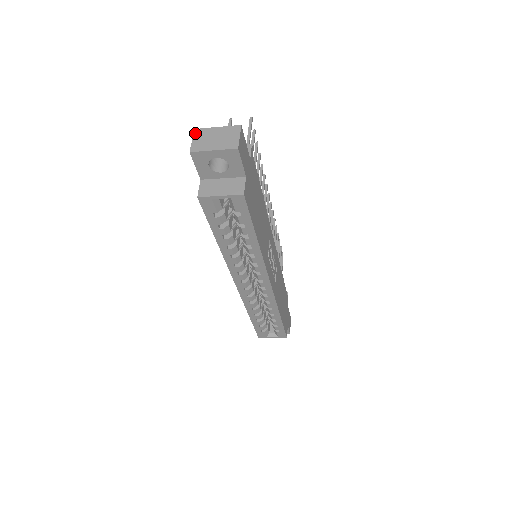
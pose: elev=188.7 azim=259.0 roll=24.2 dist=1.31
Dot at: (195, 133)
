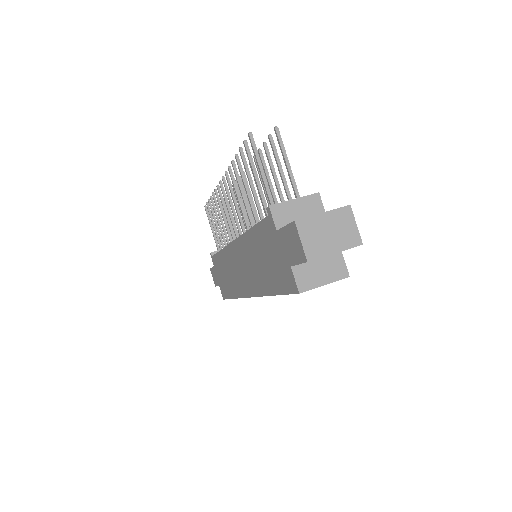
Dot at: (299, 228)
